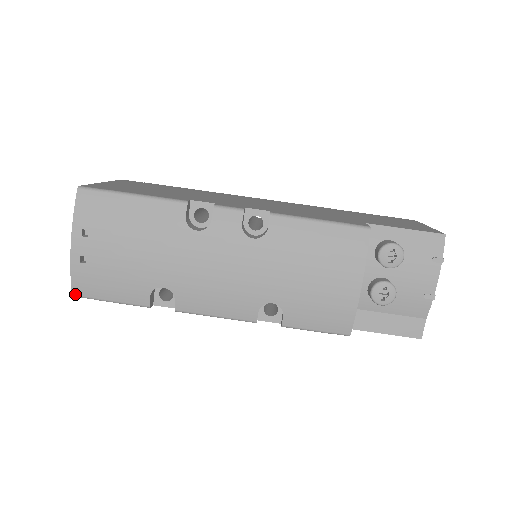
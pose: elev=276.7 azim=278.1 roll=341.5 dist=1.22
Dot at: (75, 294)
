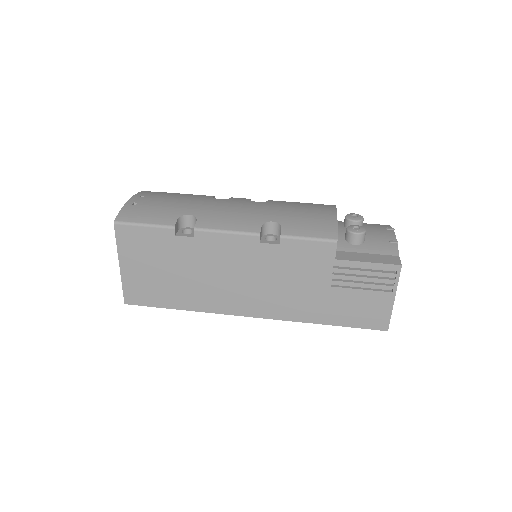
Dot at: (117, 220)
